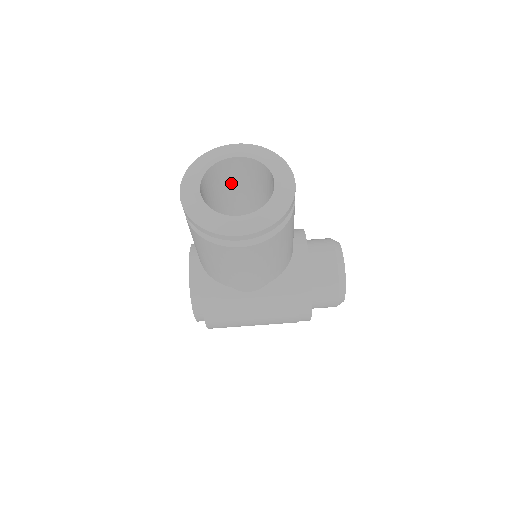
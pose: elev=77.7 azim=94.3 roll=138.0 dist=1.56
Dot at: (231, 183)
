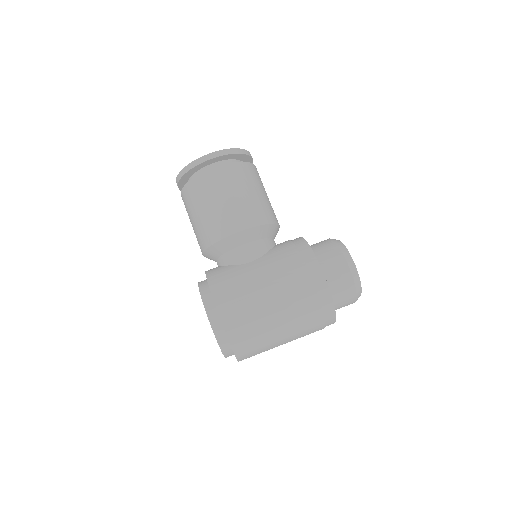
Dot at: occluded
